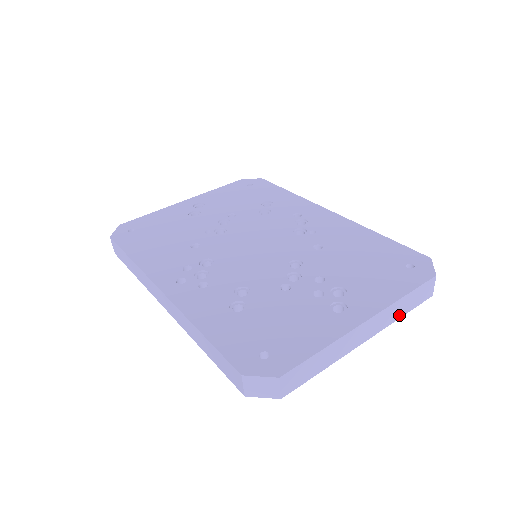
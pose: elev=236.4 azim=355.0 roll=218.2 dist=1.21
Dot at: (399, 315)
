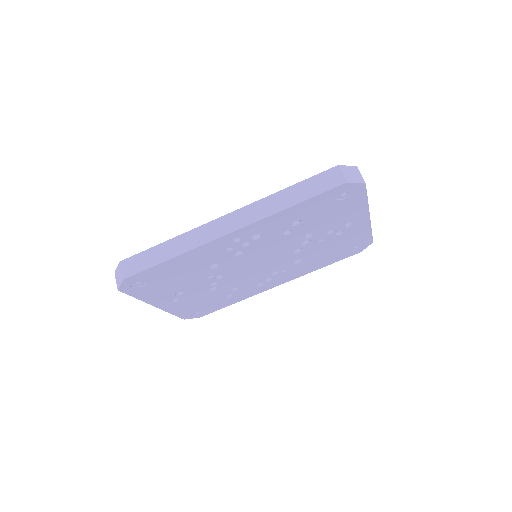
Dot at: occluded
